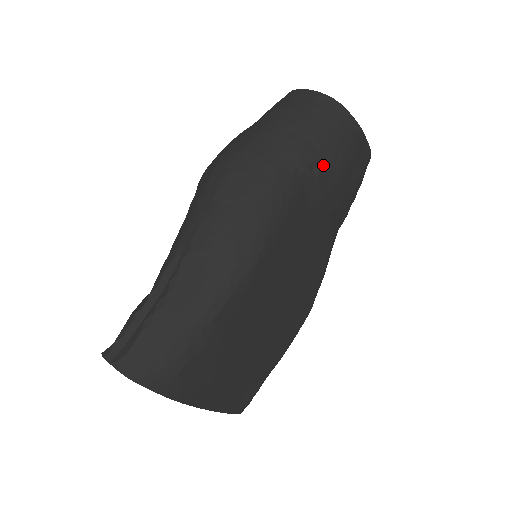
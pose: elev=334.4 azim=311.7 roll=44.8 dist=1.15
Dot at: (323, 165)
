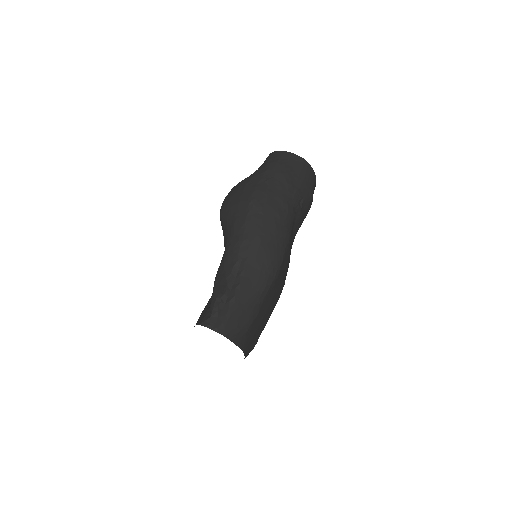
Dot at: (304, 201)
